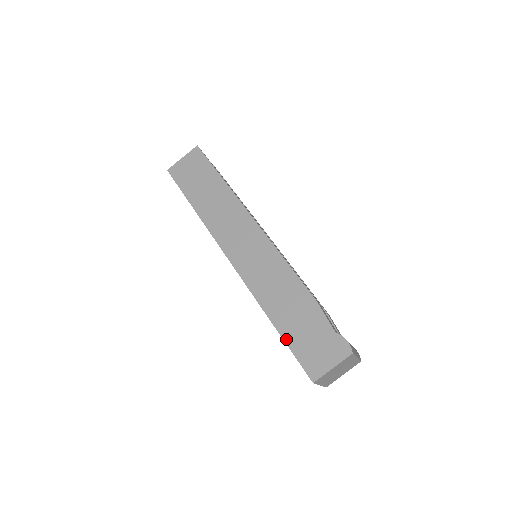
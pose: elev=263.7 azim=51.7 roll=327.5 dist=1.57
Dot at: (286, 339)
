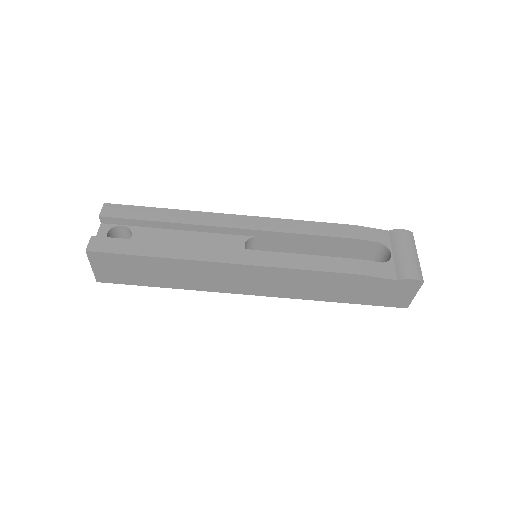
Dot at: (360, 303)
